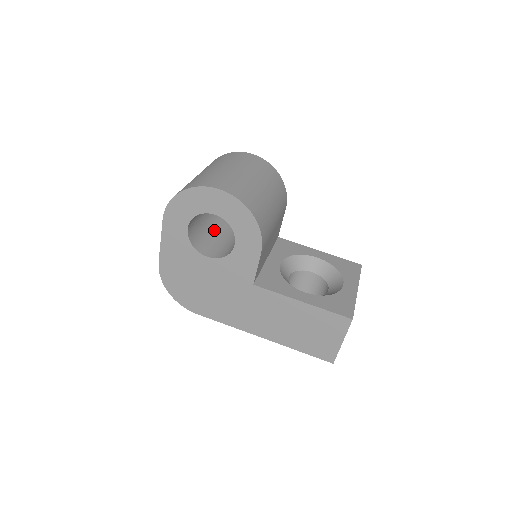
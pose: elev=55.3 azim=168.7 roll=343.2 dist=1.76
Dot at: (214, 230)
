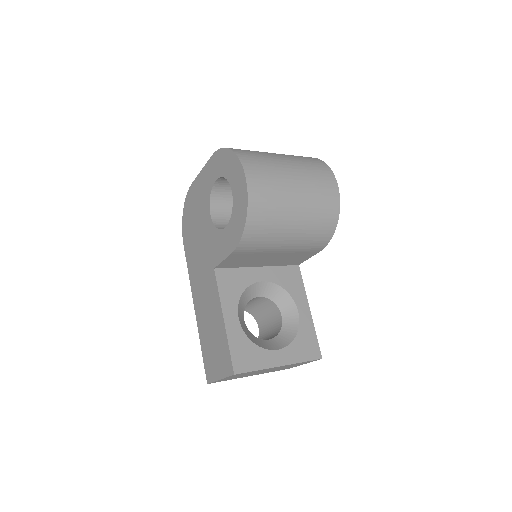
Dot at: occluded
